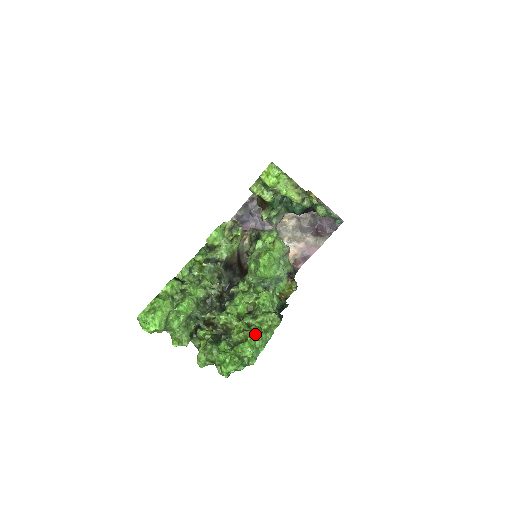
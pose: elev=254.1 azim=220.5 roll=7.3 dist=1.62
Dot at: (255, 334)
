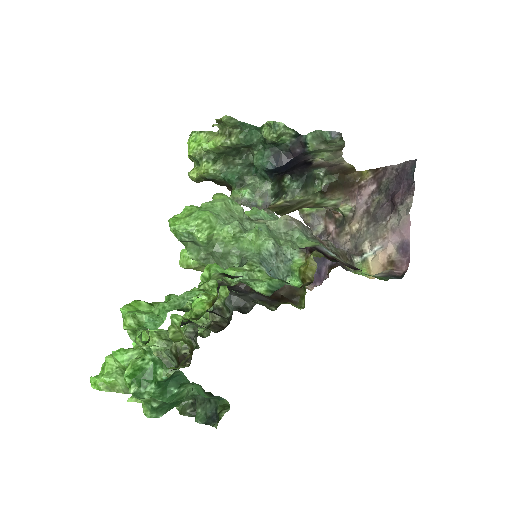
Dot at: occluded
